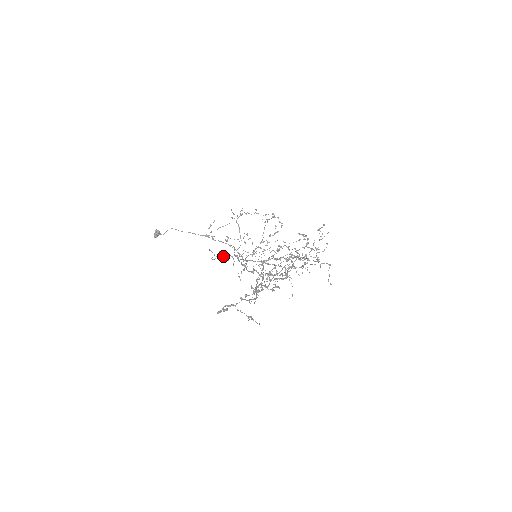
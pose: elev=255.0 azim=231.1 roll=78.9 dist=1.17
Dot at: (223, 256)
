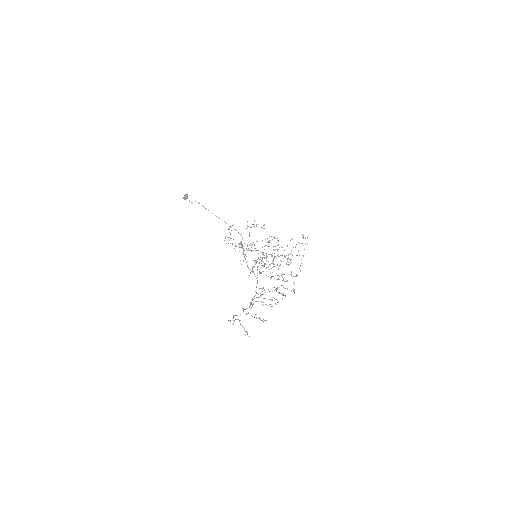
Dot at: occluded
